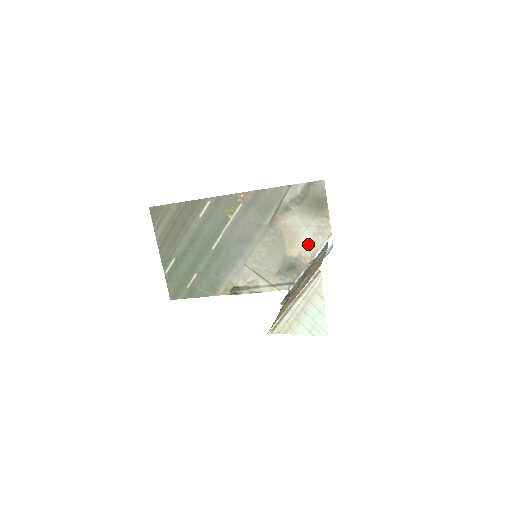
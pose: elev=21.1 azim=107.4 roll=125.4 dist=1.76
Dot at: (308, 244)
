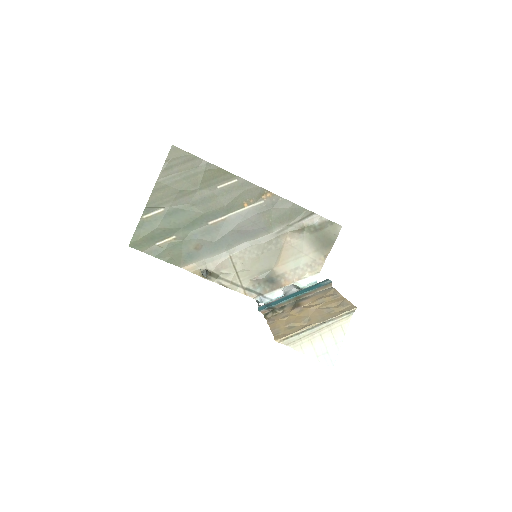
Dot at: (296, 269)
